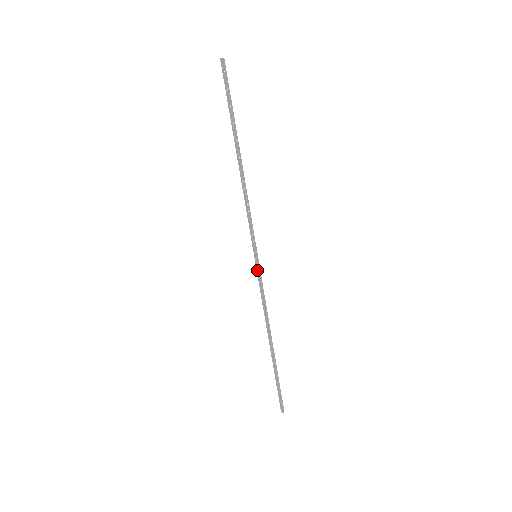
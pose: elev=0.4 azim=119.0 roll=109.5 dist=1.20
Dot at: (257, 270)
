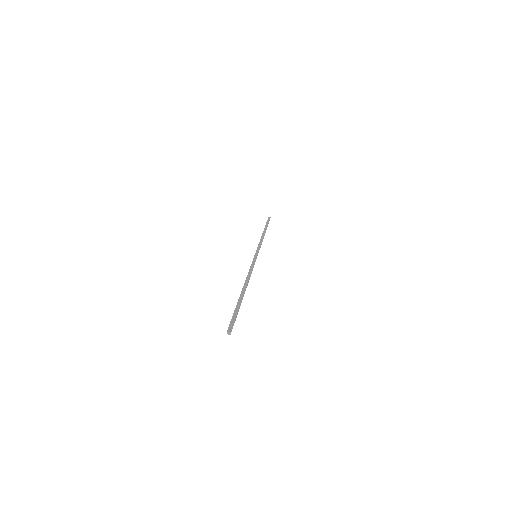
Dot at: (256, 252)
